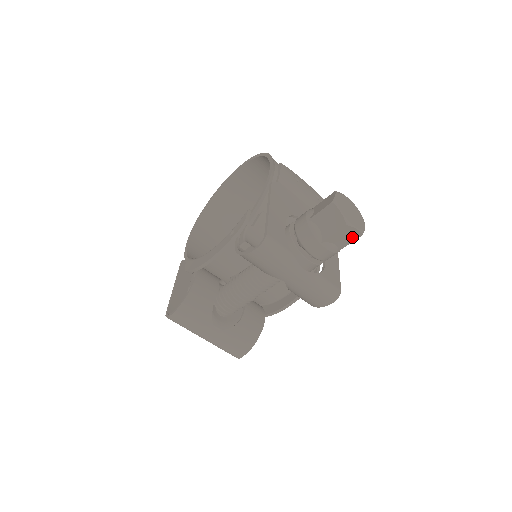
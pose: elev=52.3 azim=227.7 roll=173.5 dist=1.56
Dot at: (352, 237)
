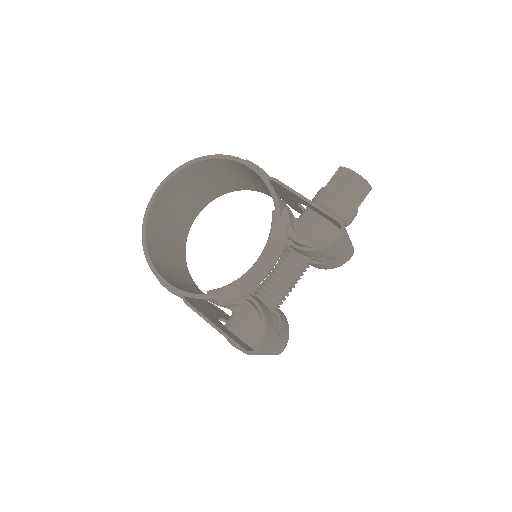
Dot at: occluded
